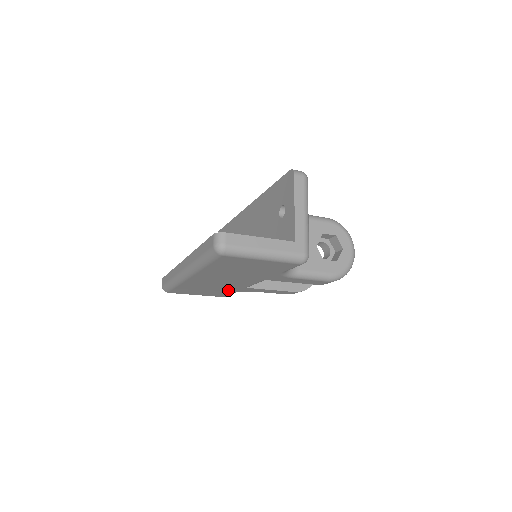
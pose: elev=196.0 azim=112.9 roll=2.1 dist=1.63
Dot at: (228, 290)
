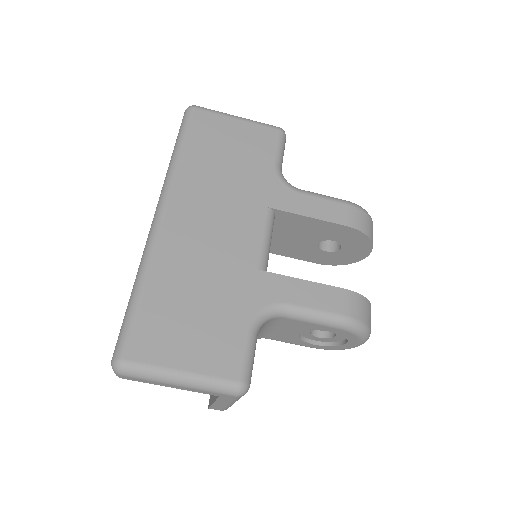
Dot at: (235, 301)
